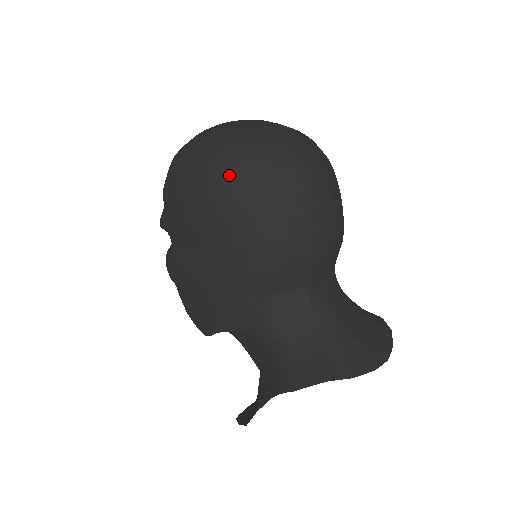
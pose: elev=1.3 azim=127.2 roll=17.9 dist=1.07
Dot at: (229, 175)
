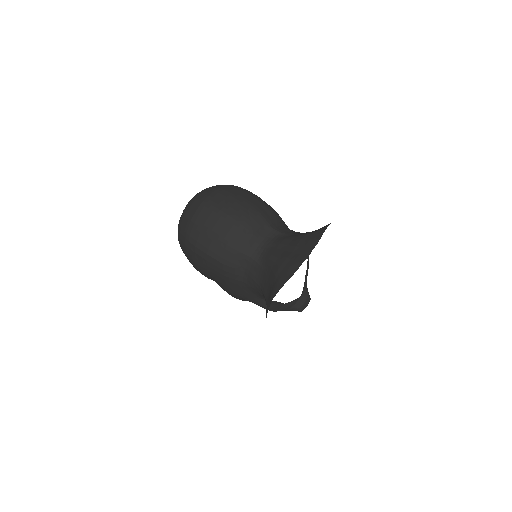
Dot at: (182, 247)
